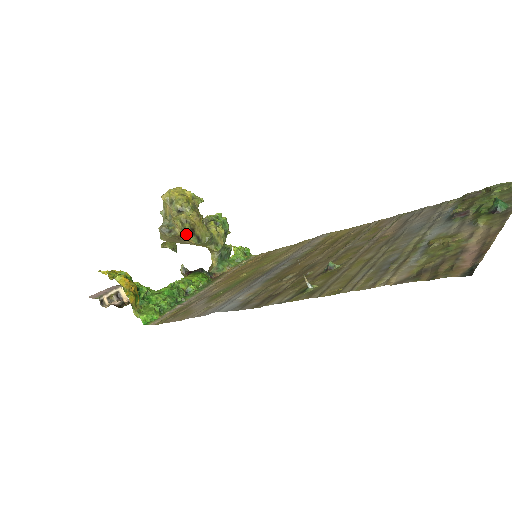
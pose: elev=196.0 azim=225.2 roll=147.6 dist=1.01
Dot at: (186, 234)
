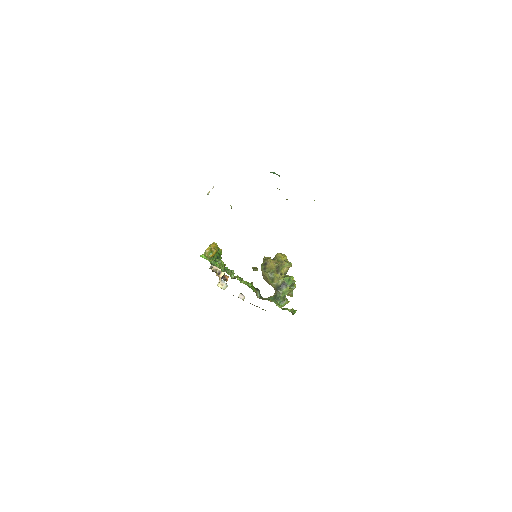
Dot at: (262, 263)
